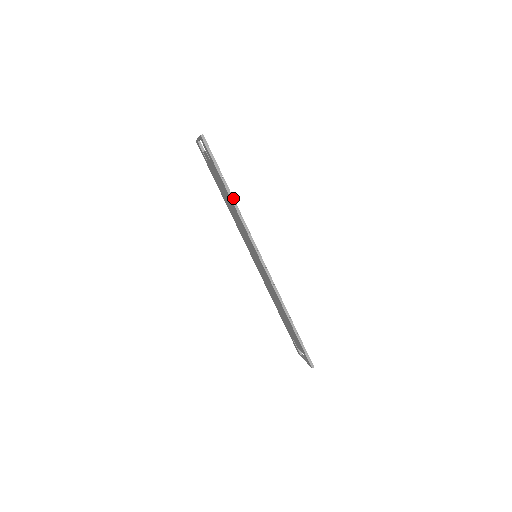
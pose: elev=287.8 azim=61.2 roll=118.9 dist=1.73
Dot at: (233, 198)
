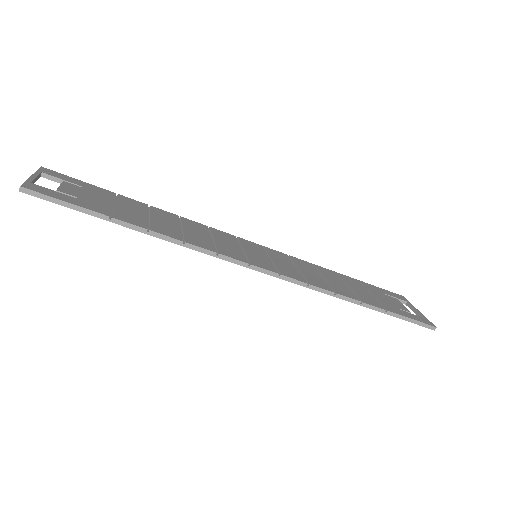
Dot at: (153, 232)
